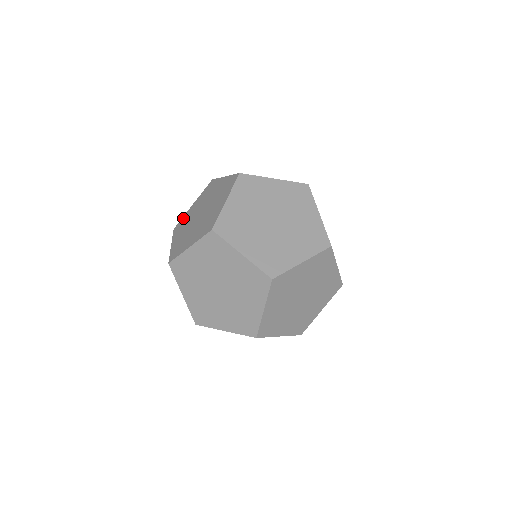
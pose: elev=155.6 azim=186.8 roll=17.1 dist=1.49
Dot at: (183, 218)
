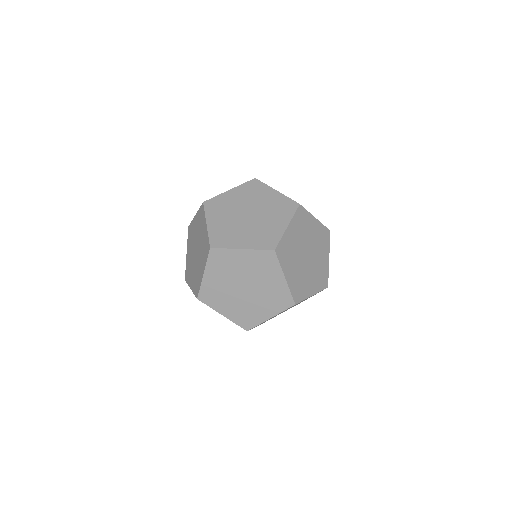
Dot at: occluded
